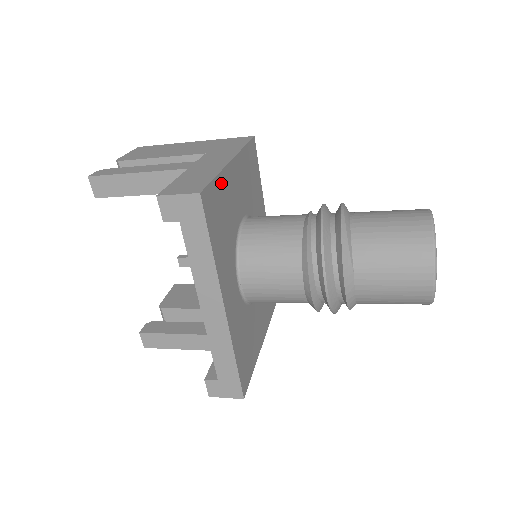
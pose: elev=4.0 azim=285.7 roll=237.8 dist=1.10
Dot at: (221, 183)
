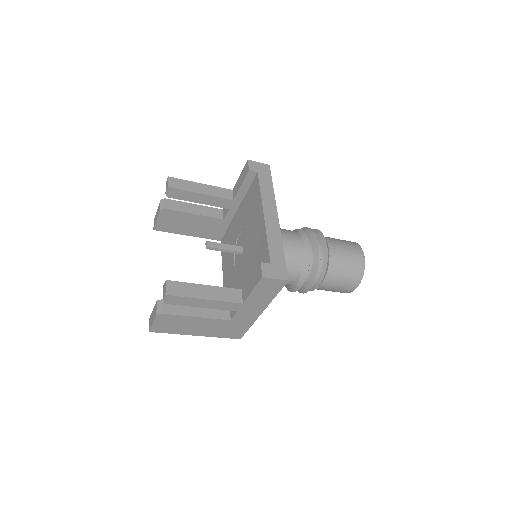
Dot at: occluded
